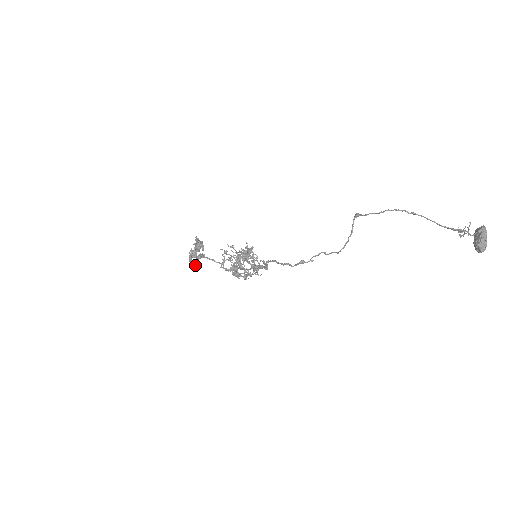
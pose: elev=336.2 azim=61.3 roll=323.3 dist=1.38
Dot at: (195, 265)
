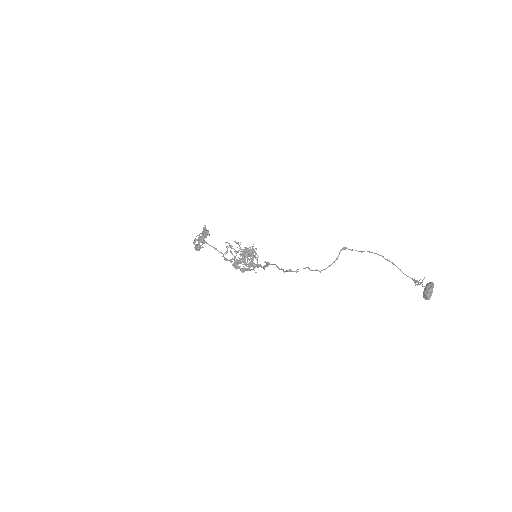
Dot at: (198, 248)
